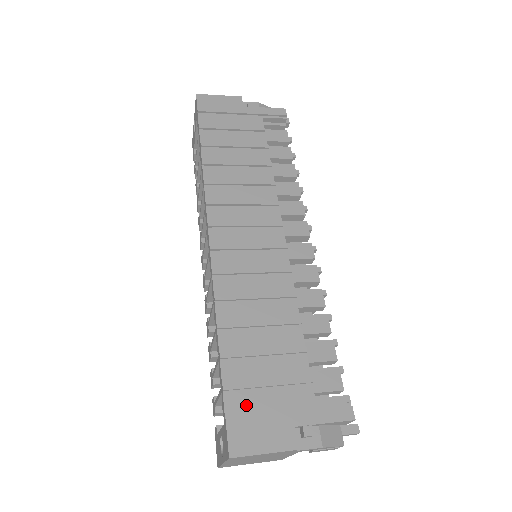
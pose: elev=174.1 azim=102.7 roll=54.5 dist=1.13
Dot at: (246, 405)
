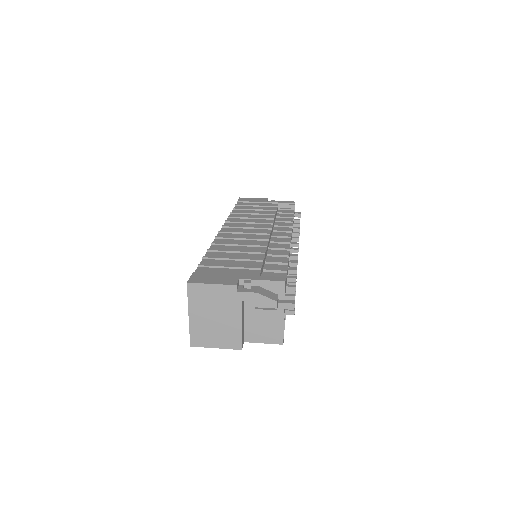
Dot at: (210, 272)
